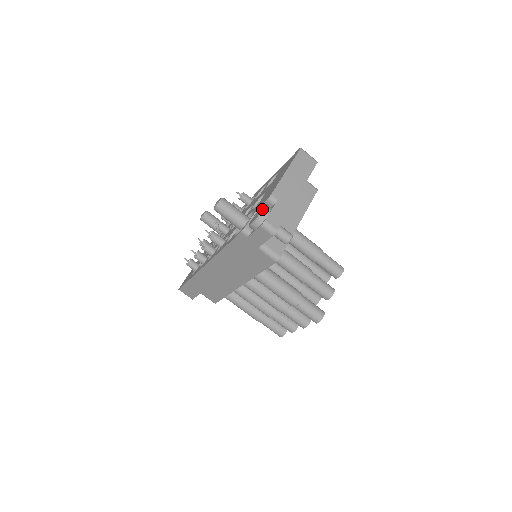
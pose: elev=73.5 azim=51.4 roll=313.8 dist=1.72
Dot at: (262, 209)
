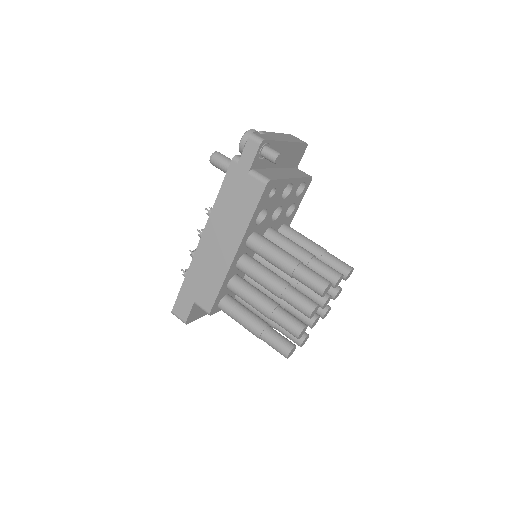
Dot at: occluded
